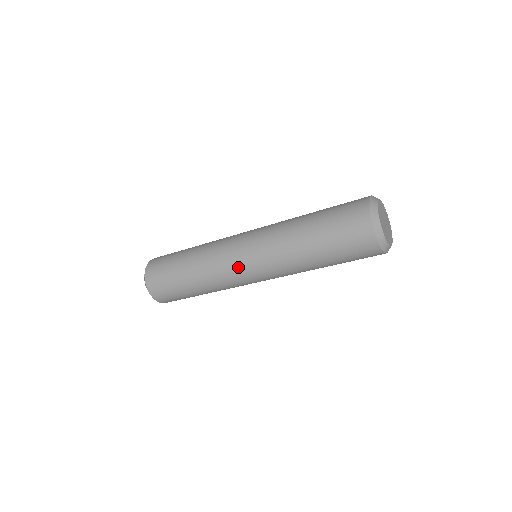
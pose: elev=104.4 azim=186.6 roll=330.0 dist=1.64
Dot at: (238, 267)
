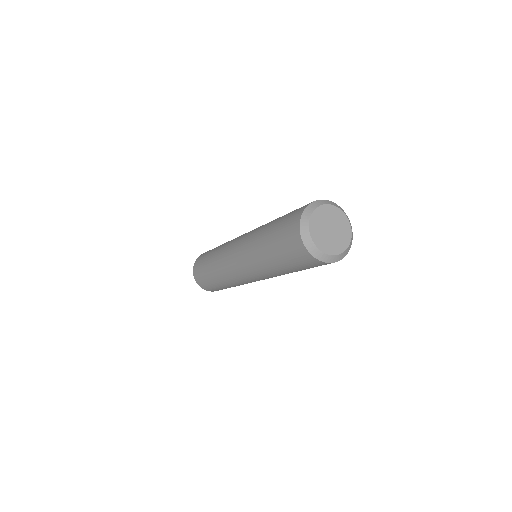
Dot at: occluded
